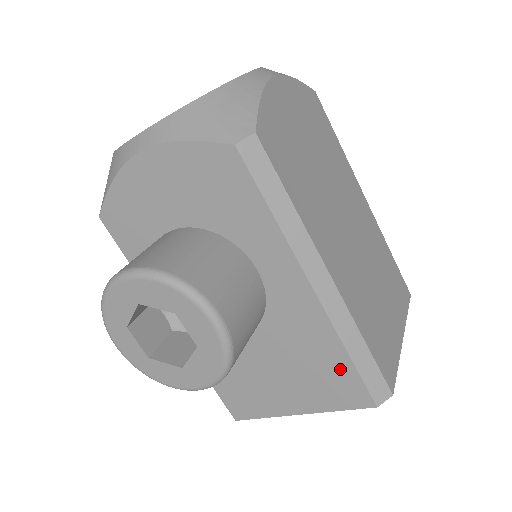
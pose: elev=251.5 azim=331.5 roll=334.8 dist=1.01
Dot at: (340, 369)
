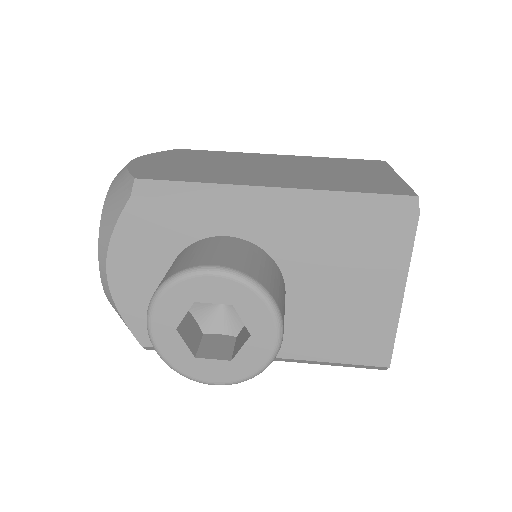
Dot at: (363, 227)
